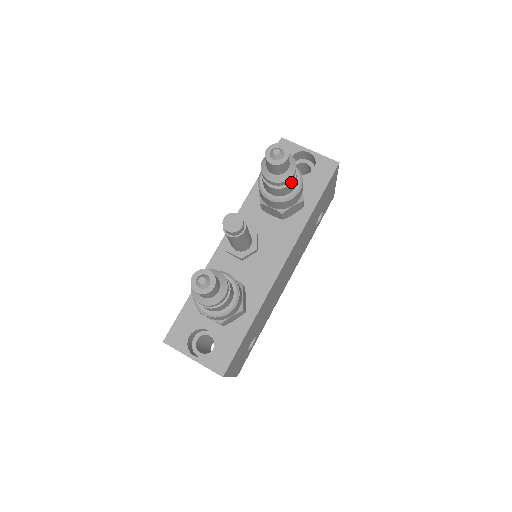
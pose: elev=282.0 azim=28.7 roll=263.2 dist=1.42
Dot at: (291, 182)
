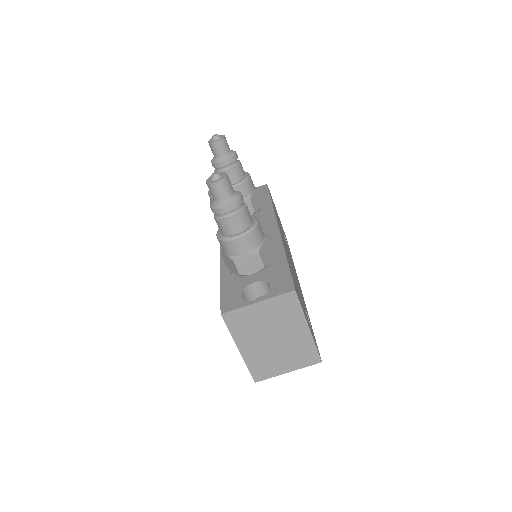
Dot at: (239, 163)
